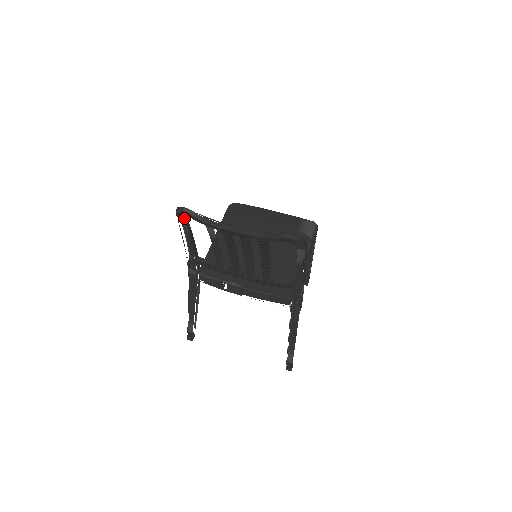
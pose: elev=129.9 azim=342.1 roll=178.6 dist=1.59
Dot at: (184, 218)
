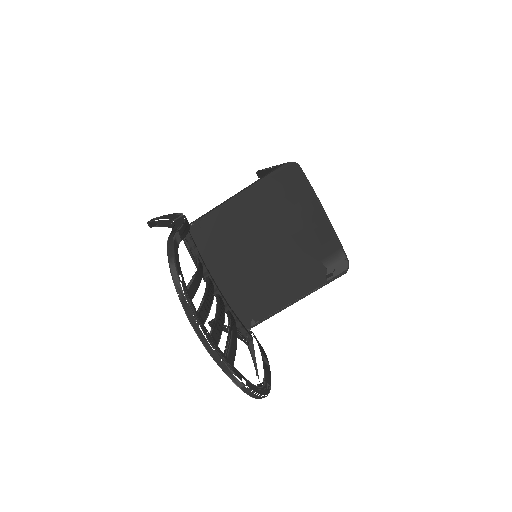
Dot at: occluded
